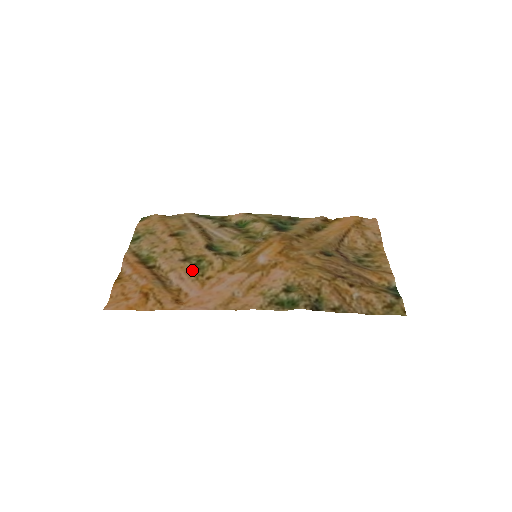
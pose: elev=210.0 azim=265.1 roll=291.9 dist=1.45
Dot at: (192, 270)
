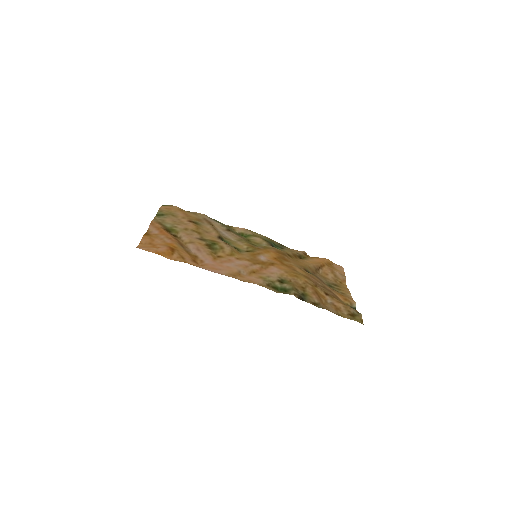
Dot at: (207, 247)
